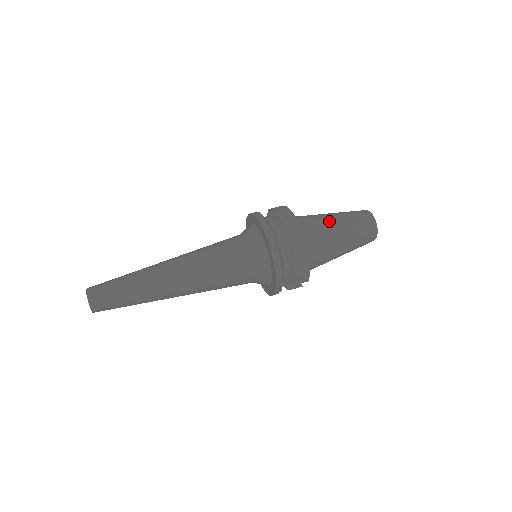
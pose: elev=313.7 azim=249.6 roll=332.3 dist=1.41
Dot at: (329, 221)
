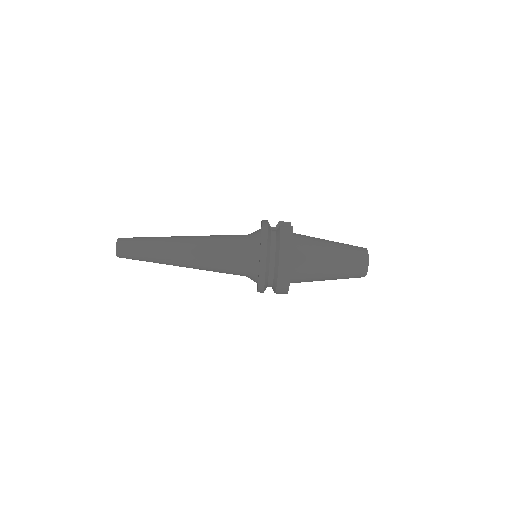
Dot at: (325, 258)
